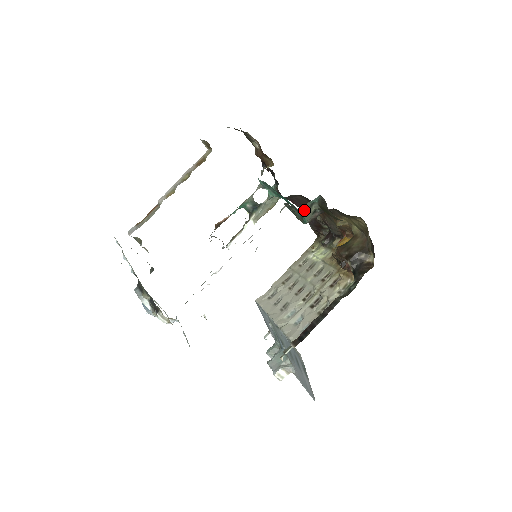
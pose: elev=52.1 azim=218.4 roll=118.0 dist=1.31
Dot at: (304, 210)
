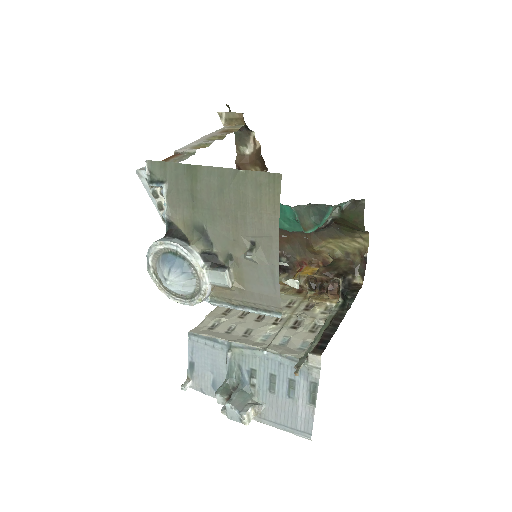
Dot at: (332, 211)
